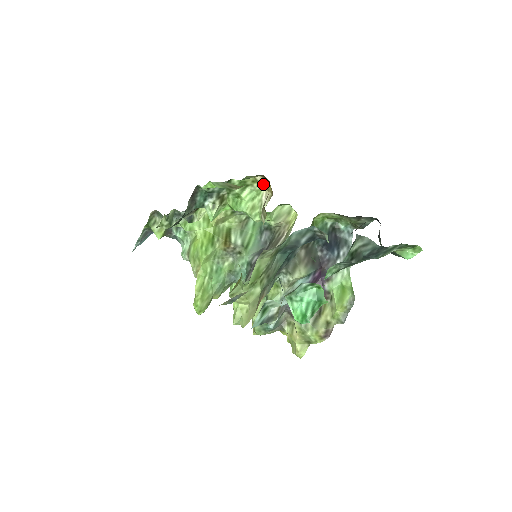
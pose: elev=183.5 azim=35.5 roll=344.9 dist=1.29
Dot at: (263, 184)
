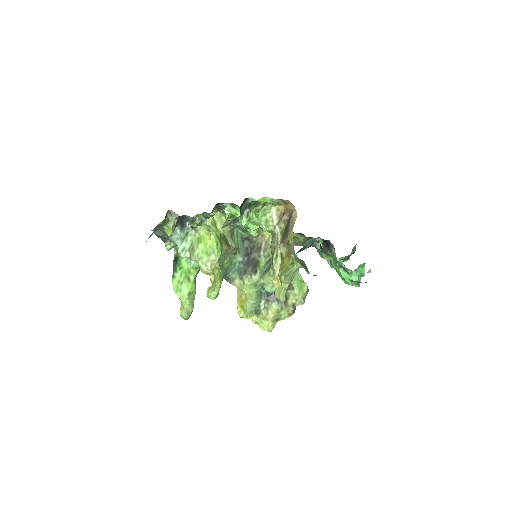
Dot at: (275, 206)
